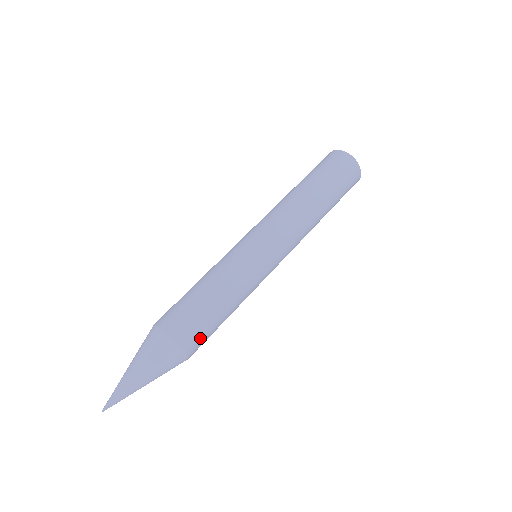
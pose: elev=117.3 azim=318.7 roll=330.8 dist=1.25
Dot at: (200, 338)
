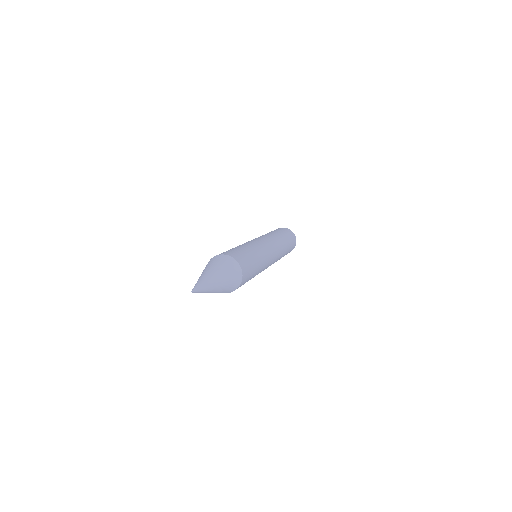
Dot at: (247, 278)
